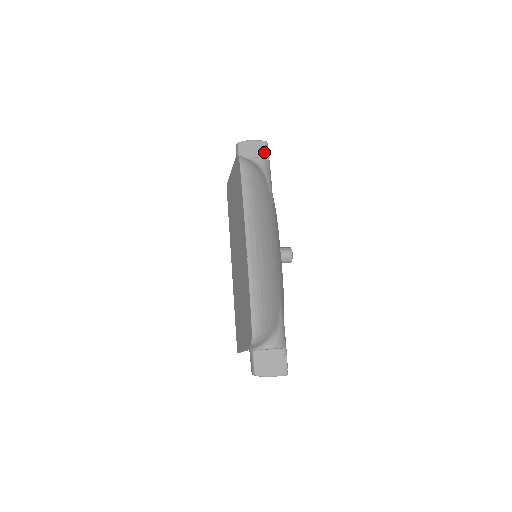
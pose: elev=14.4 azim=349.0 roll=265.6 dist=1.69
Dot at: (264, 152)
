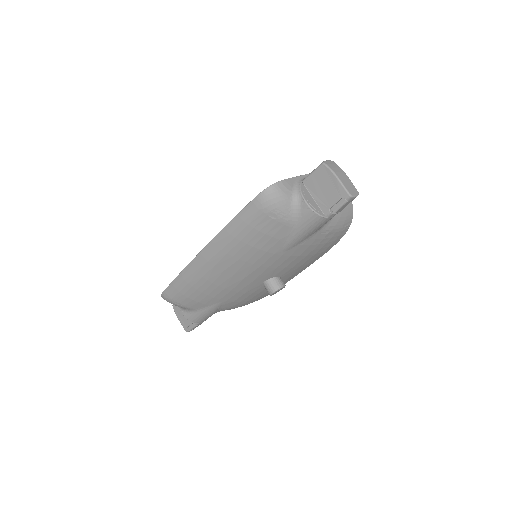
Dot at: (333, 203)
